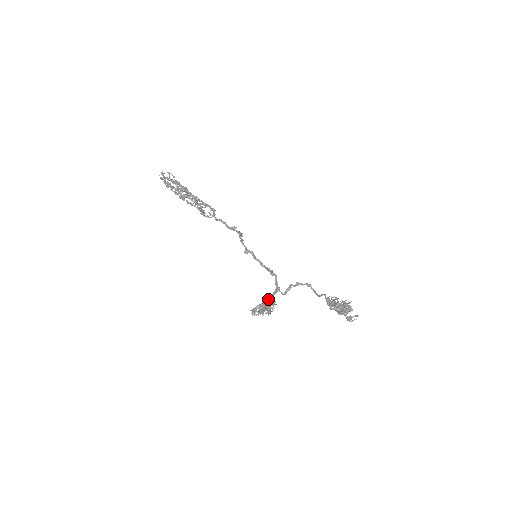
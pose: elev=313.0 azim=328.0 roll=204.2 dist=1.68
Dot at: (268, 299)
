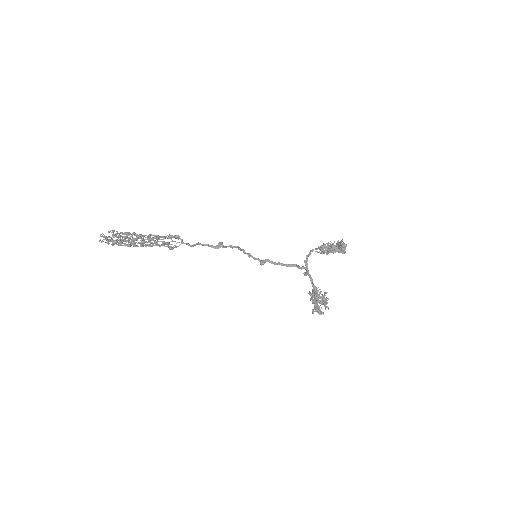
Dot at: (320, 293)
